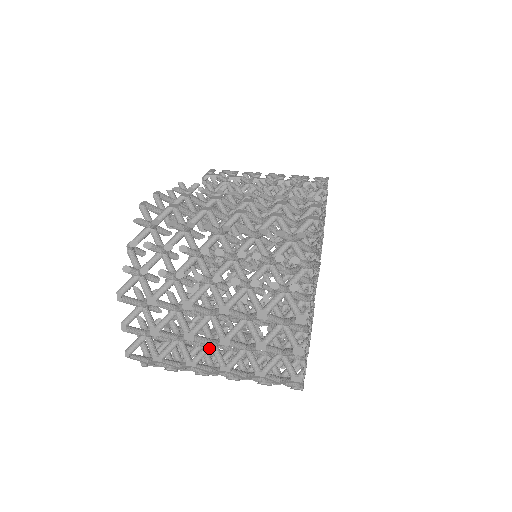
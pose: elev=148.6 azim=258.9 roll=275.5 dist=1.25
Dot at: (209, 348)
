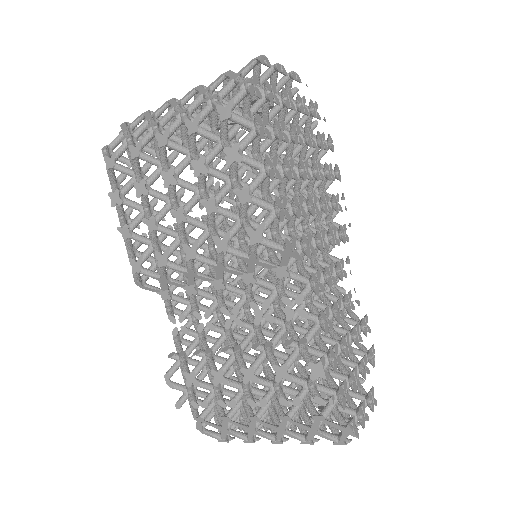
Dot at: occluded
